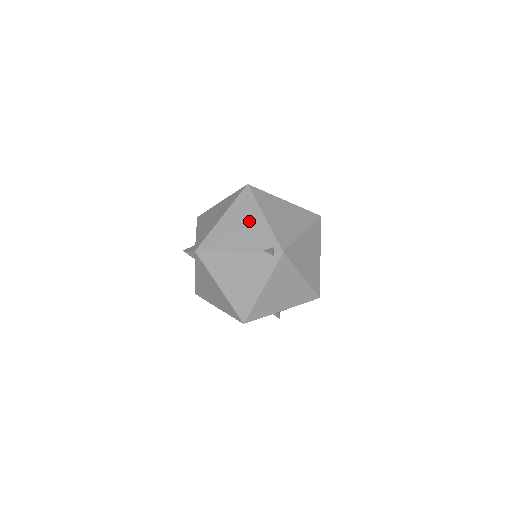
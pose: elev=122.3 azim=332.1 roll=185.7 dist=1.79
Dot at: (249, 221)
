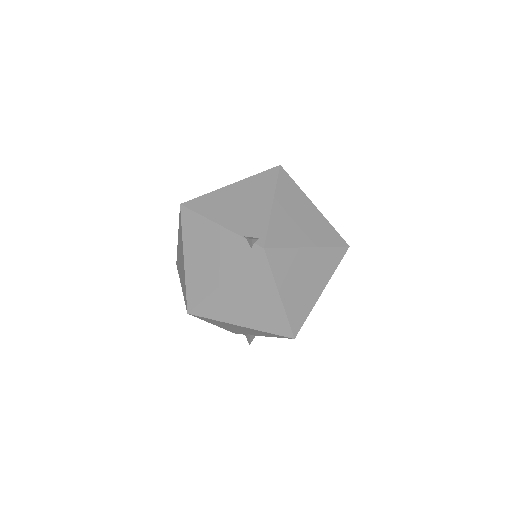
Dot at: (253, 200)
